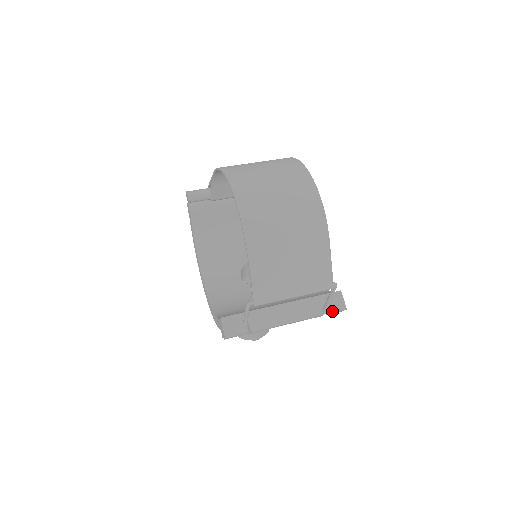
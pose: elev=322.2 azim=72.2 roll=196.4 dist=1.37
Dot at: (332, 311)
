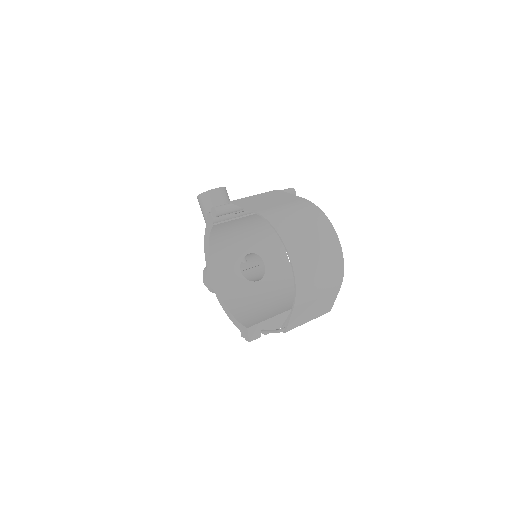
Dot at: occluded
